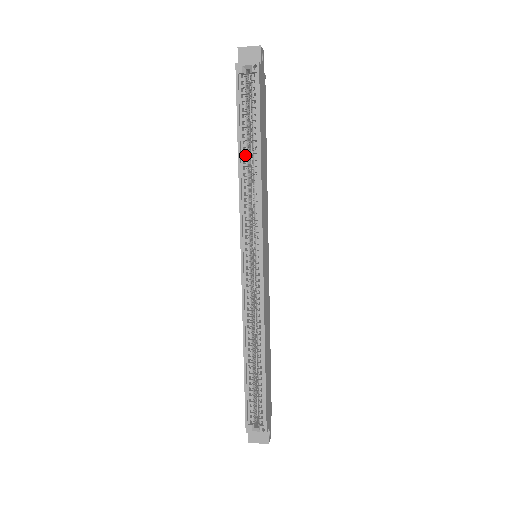
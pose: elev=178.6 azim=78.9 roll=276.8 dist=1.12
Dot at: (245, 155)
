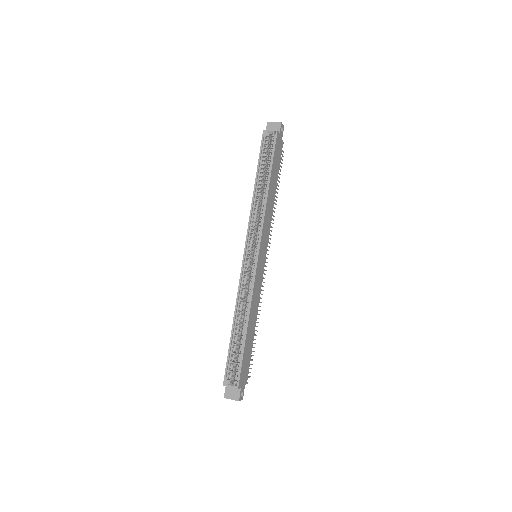
Dot at: (259, 185)
